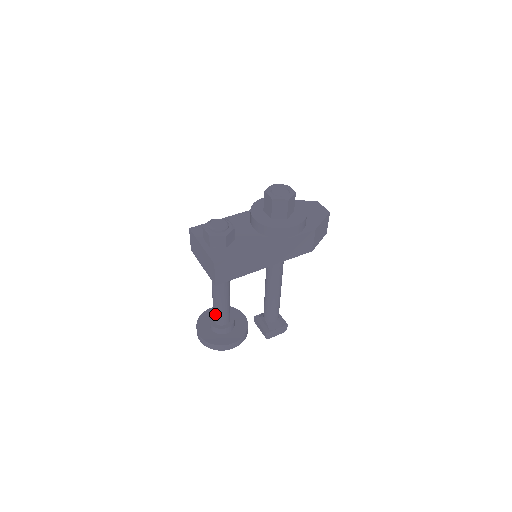
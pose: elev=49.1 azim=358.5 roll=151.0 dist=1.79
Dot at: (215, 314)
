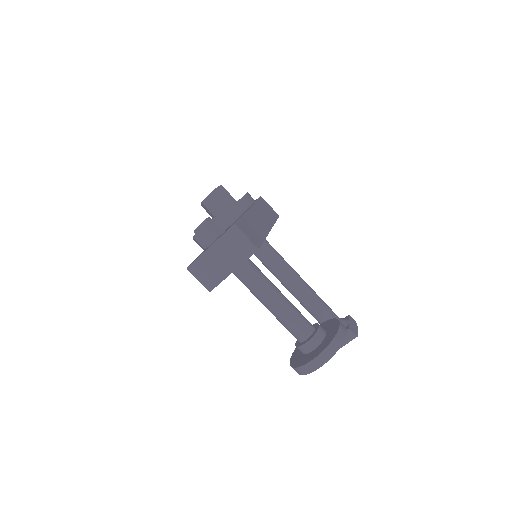
Dot at: (296, 326)
